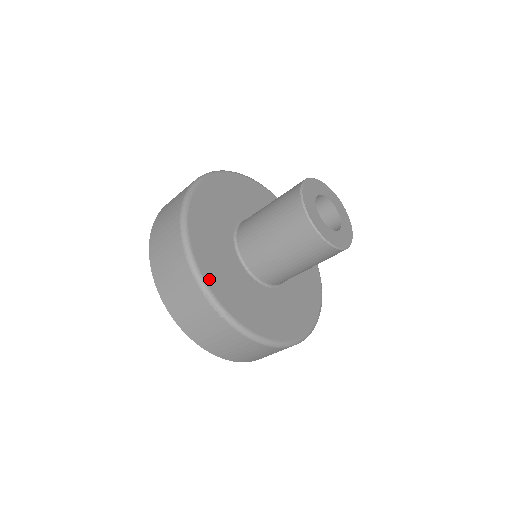
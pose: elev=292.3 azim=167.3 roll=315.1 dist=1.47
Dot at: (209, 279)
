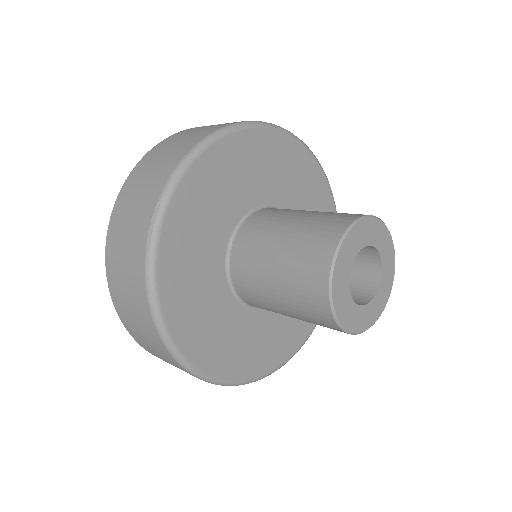
Dot at: (179, 200)
